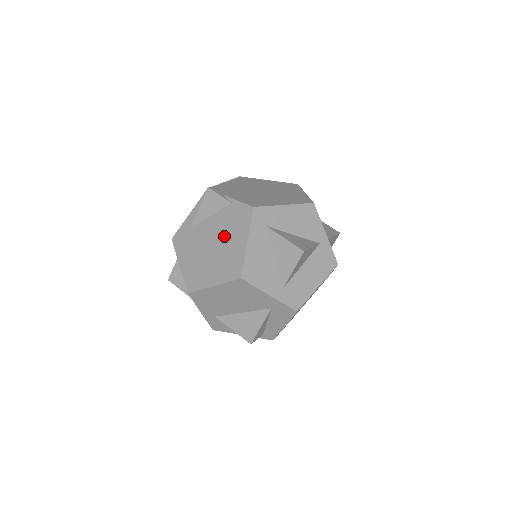
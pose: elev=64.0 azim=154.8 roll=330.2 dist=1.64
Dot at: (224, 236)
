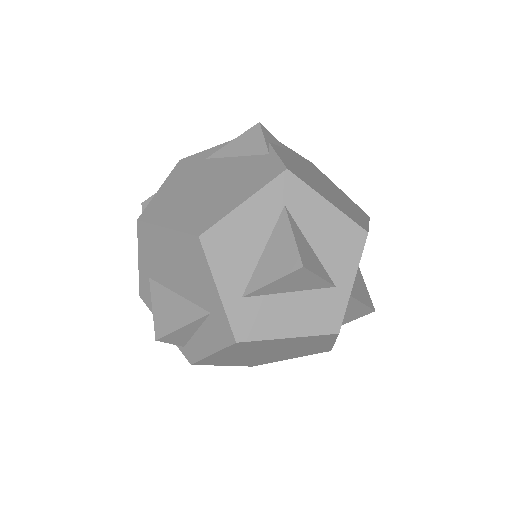
Dot at: (228, 182)
